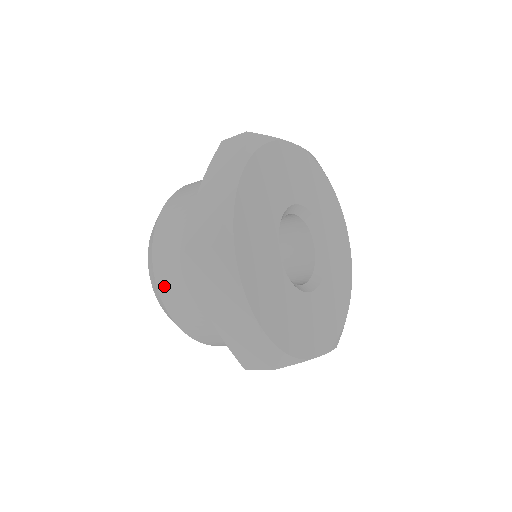
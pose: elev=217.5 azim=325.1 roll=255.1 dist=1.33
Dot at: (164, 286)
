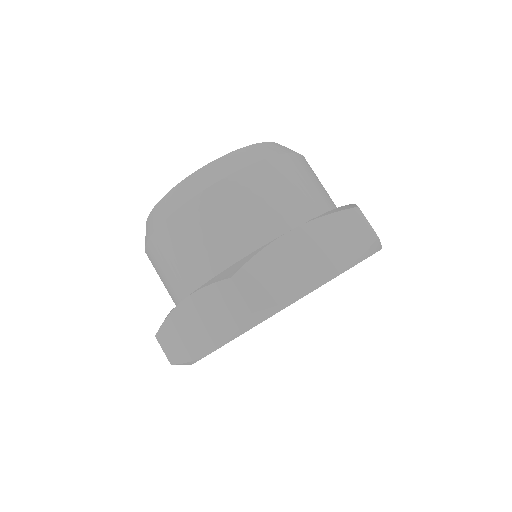
Dot at: occluded
